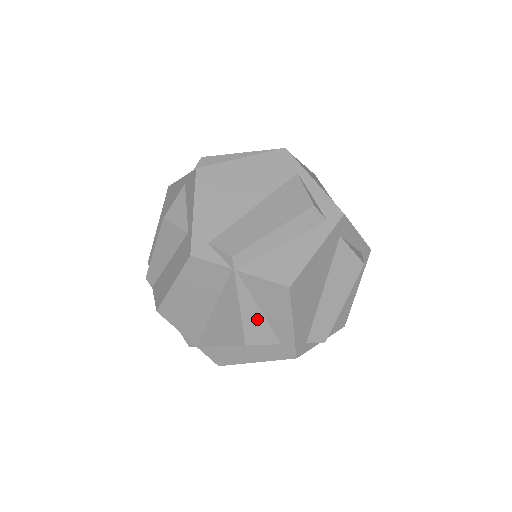
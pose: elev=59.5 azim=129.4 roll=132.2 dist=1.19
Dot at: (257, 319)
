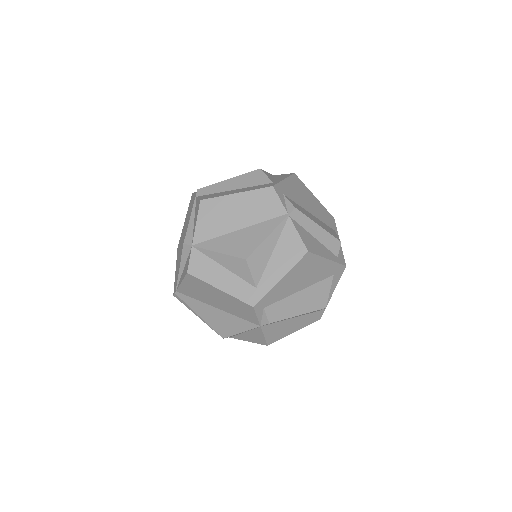
Dot at: (266, 255)
